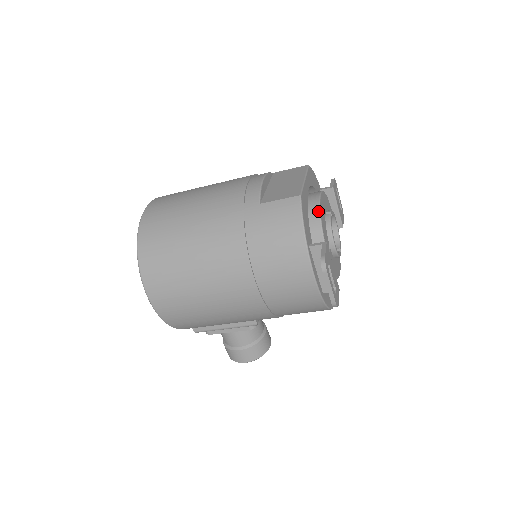
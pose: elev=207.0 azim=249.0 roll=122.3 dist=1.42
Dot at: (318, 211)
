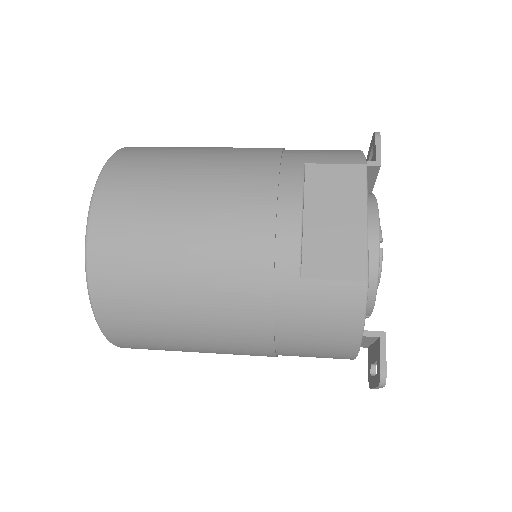
Dot at: (376, 270)
